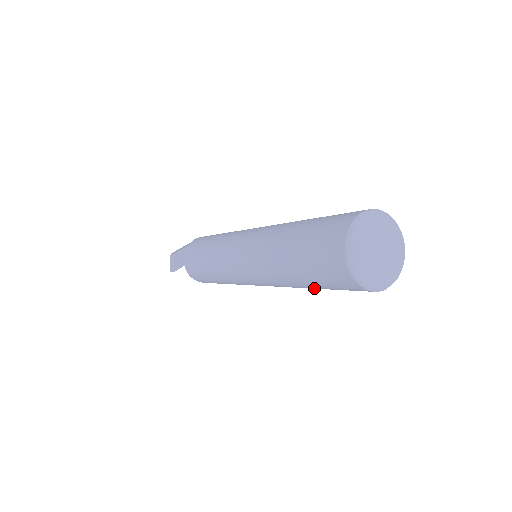
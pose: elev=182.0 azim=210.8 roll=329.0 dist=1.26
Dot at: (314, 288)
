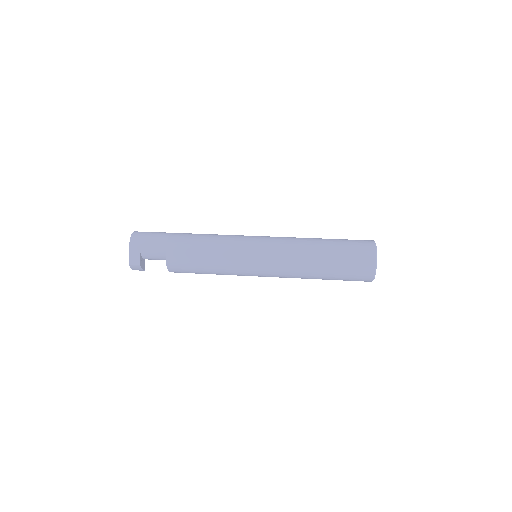
Dot at: occluded
